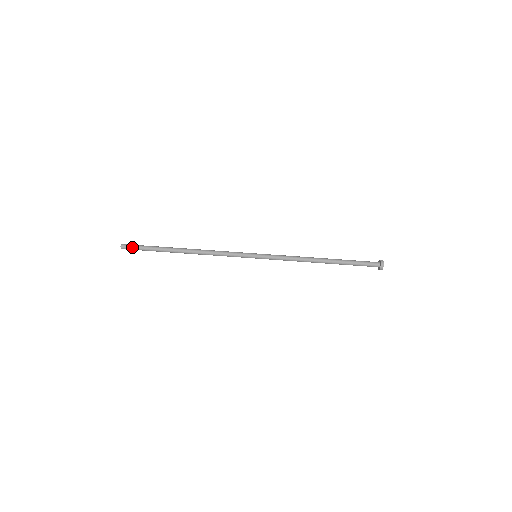
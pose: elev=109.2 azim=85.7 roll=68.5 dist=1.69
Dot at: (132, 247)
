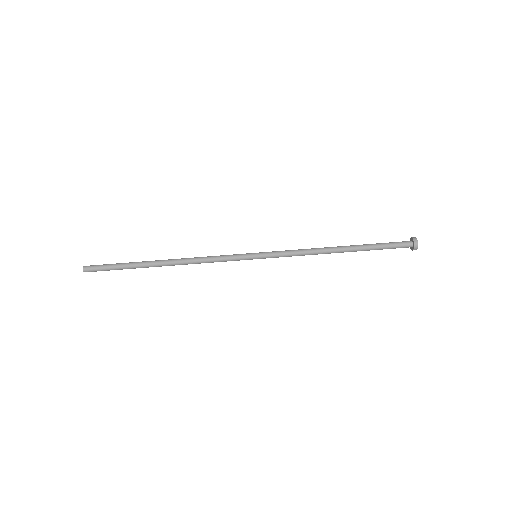
Dot at: (98, 270)
